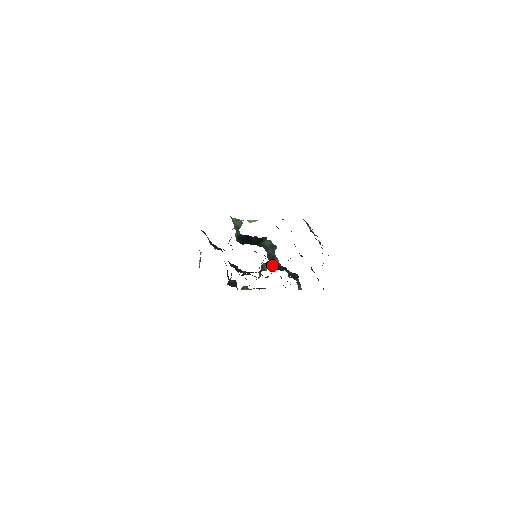
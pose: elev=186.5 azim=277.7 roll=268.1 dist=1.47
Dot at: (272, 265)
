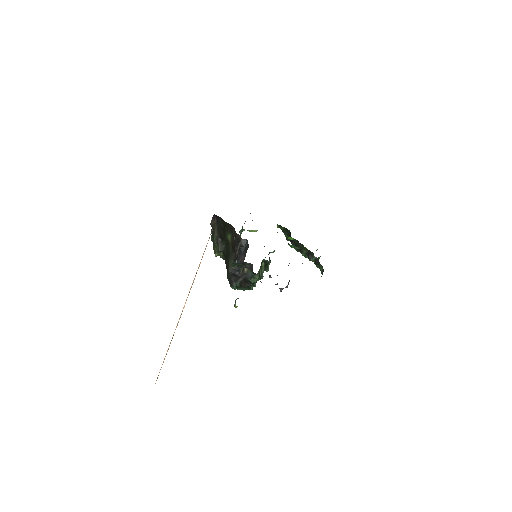
Dot at: occluded
